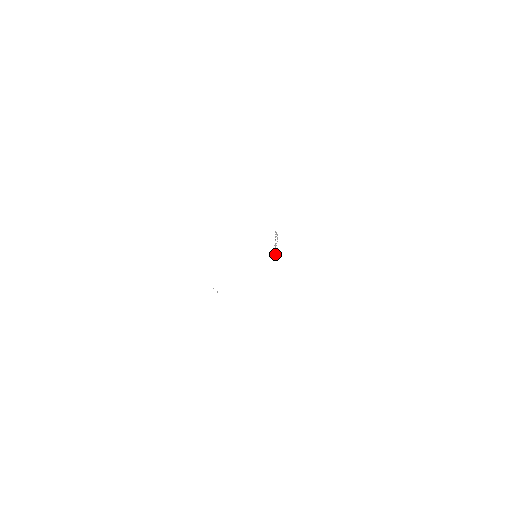
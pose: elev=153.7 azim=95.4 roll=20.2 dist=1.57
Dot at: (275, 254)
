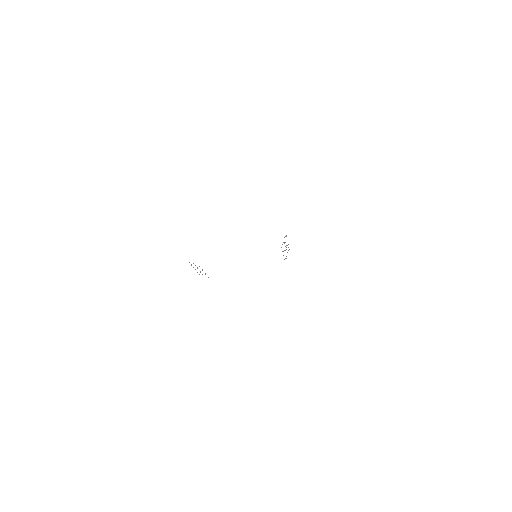
Dot at: (286, 256)
